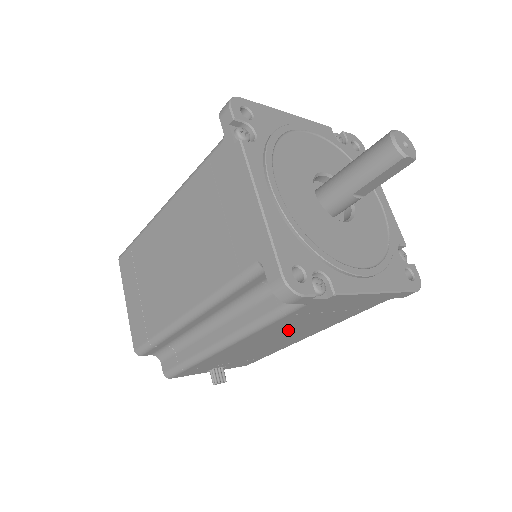
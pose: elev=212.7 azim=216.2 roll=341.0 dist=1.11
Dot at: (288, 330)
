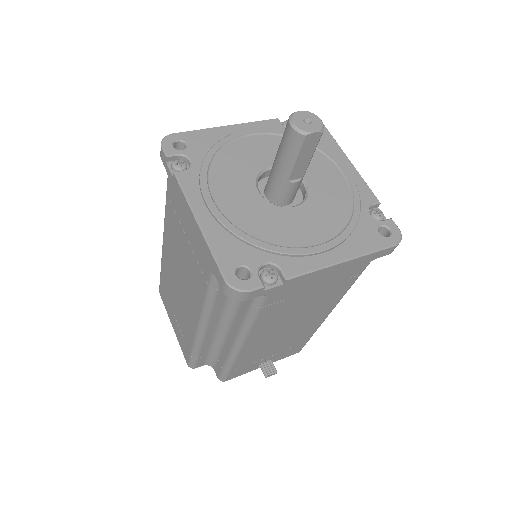
Dot at: (289, 316)
